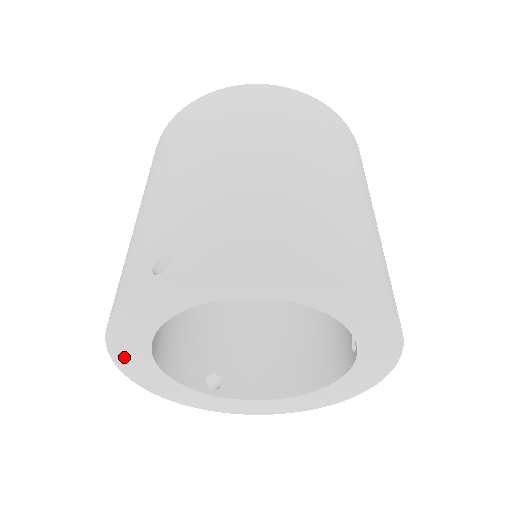
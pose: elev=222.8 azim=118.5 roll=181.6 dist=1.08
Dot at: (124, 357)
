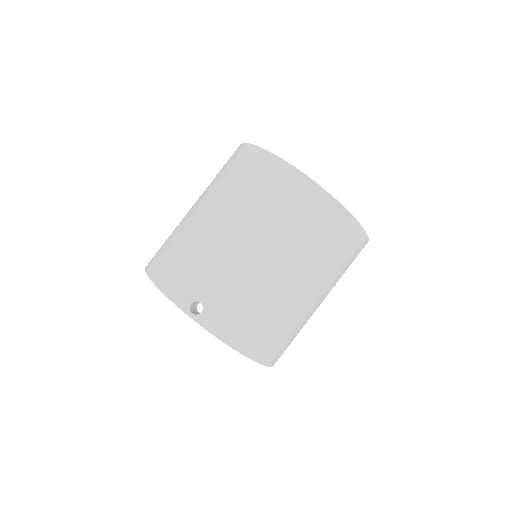
Dot at: occluded
